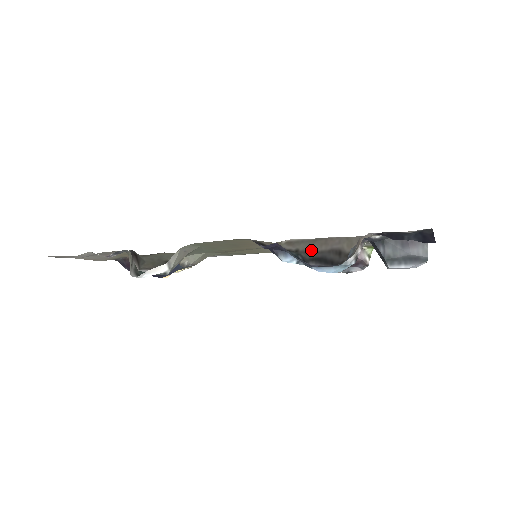
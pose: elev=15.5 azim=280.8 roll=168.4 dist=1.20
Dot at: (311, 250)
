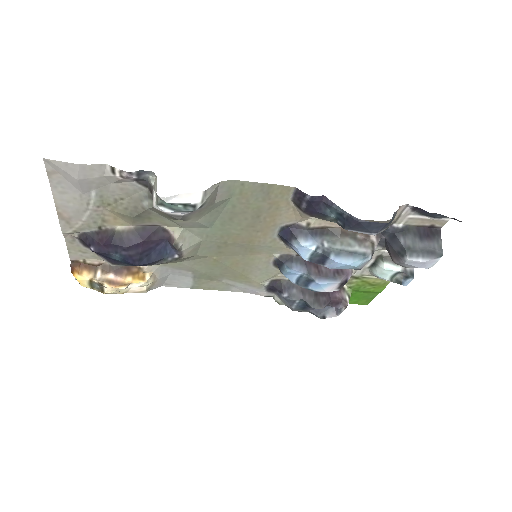
Dot at: occluded
